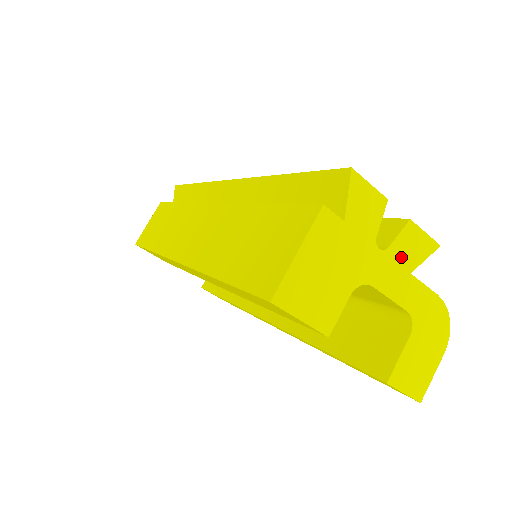
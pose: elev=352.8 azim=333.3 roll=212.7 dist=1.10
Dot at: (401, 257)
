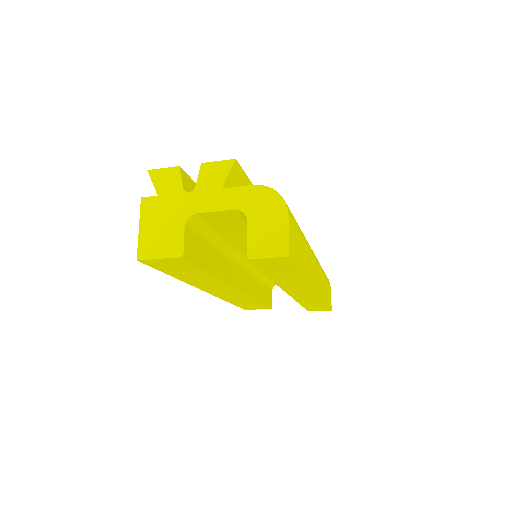
Dot at: (208, 186)
